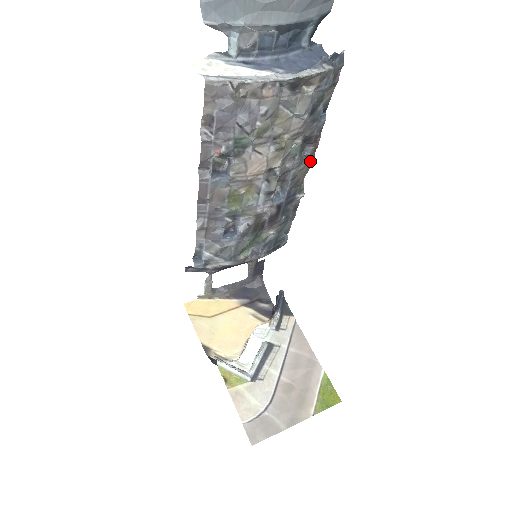
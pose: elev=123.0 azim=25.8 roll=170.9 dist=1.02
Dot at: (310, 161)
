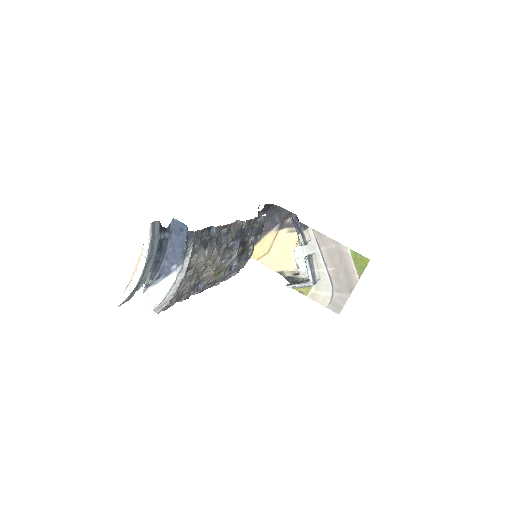
Dot at: (230, 227)
